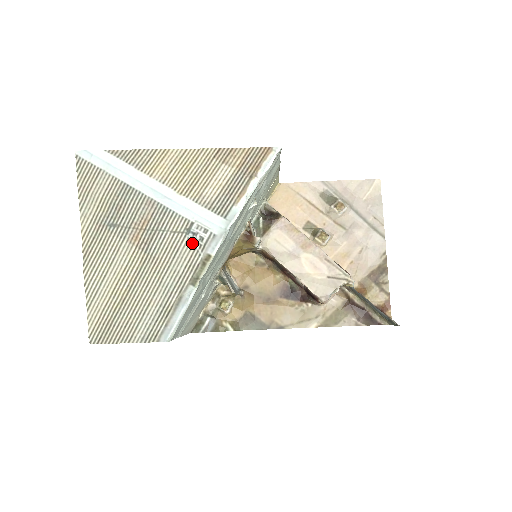
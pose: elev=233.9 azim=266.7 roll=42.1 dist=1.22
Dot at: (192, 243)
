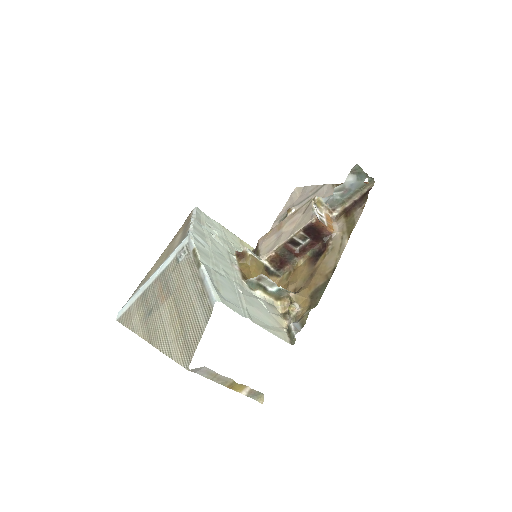
Dot at: (184, 260)
